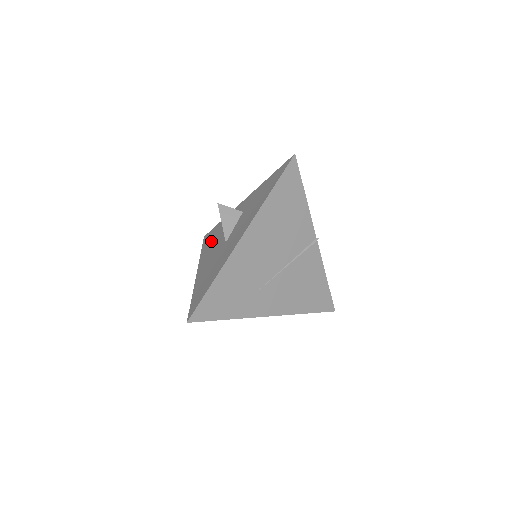
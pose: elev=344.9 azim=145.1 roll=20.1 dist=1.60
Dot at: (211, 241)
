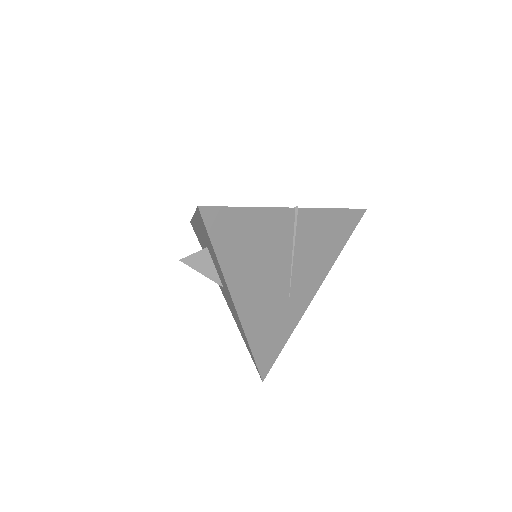
Dot at: occluded
